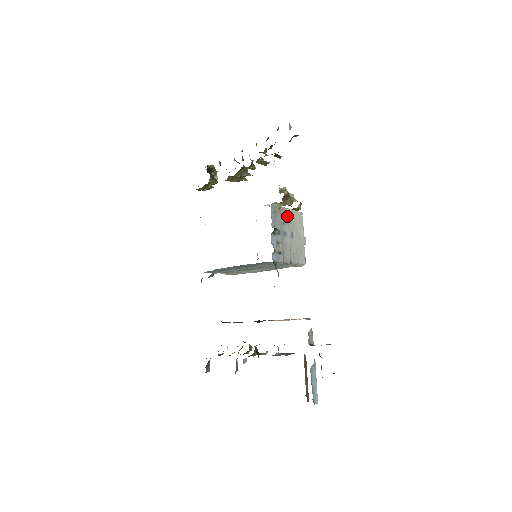
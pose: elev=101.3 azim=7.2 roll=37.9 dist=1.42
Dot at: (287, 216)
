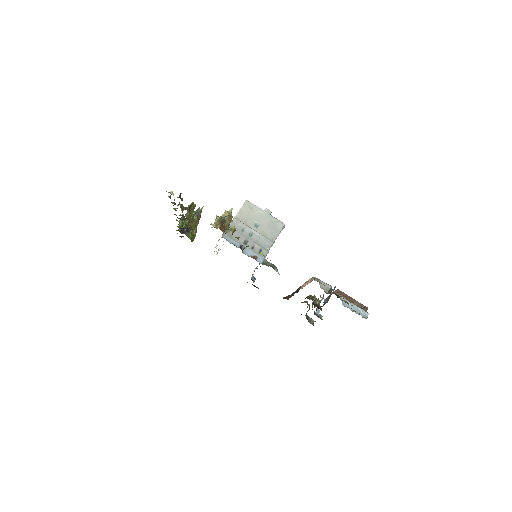
Dot at: (239, 223)
